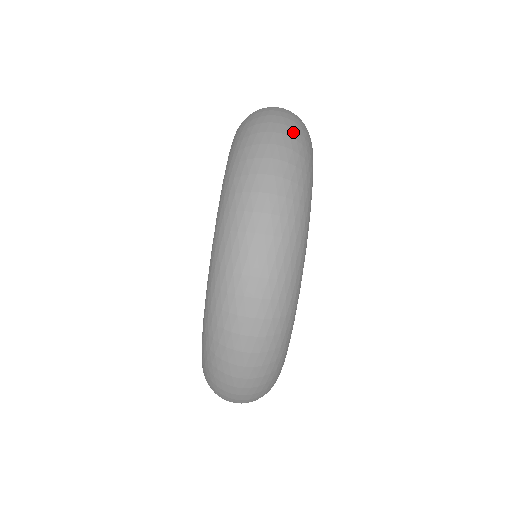
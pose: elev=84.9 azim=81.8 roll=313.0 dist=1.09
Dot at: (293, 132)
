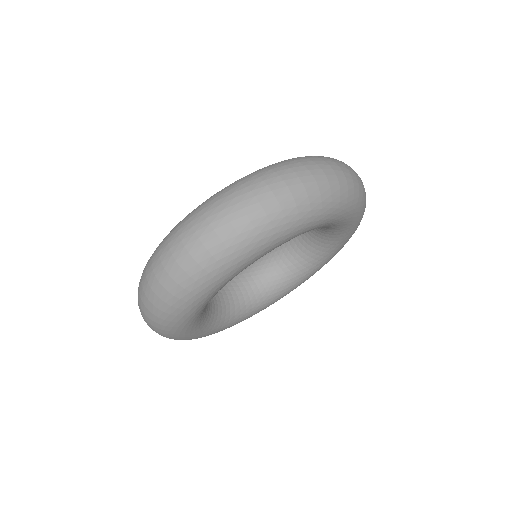
Dot at: (301, 192)
